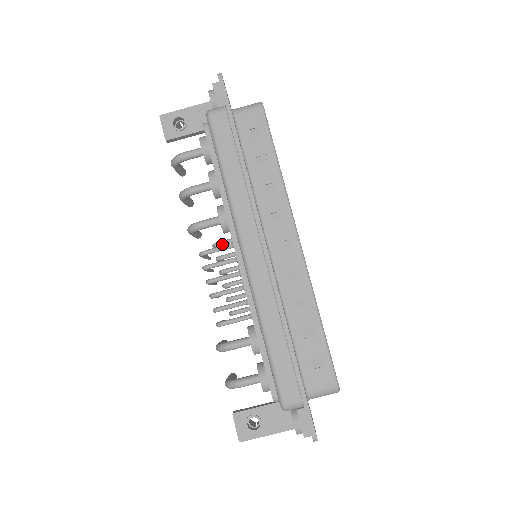
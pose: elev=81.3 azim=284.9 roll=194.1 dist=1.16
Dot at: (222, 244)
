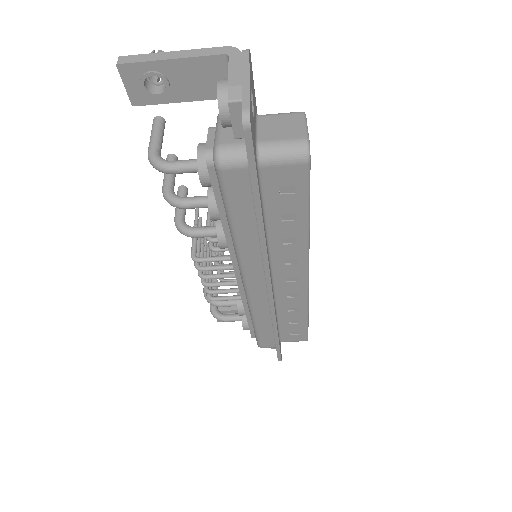
Dot at: occluded
